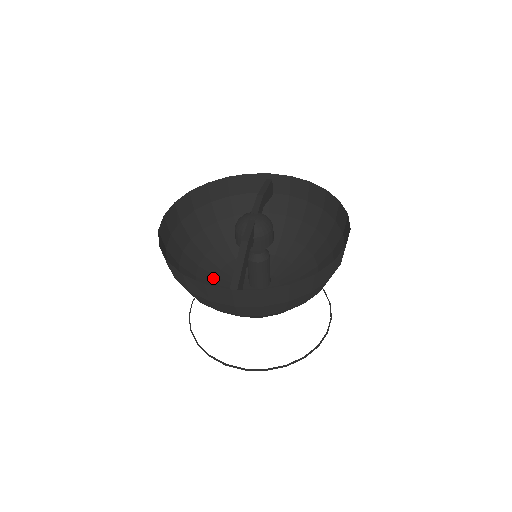
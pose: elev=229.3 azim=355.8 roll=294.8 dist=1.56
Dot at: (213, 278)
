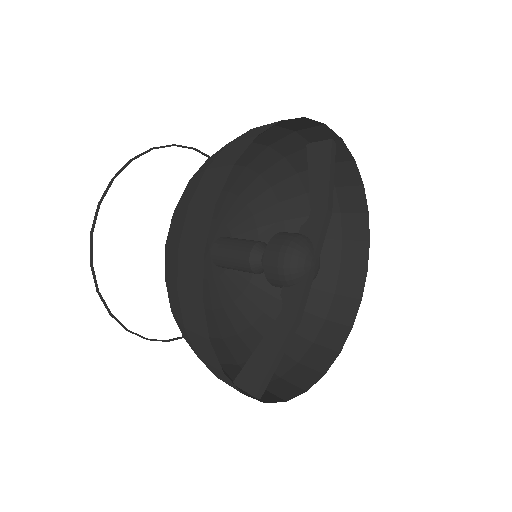
Dot at: occluded
